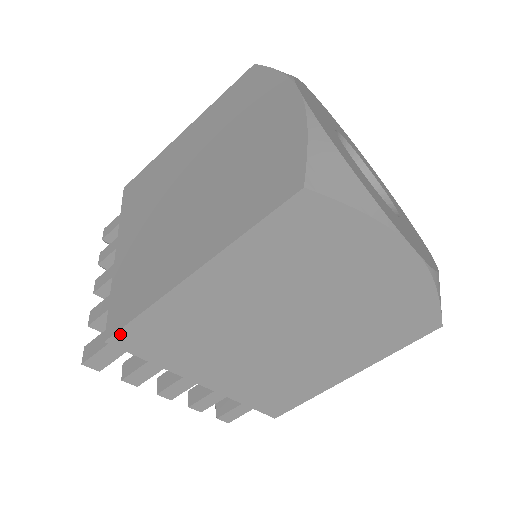
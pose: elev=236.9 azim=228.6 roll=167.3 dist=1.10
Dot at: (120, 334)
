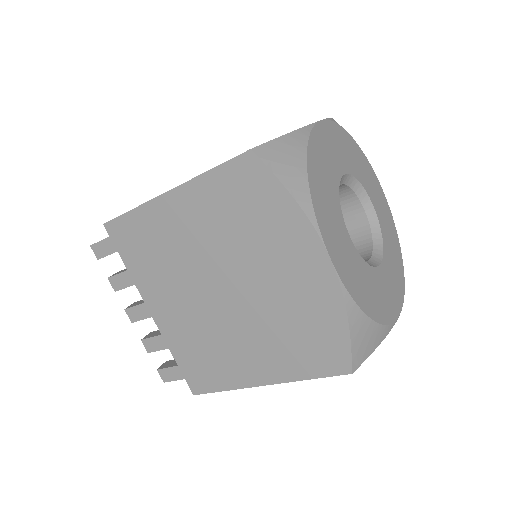
Dot at: (205, 392)
